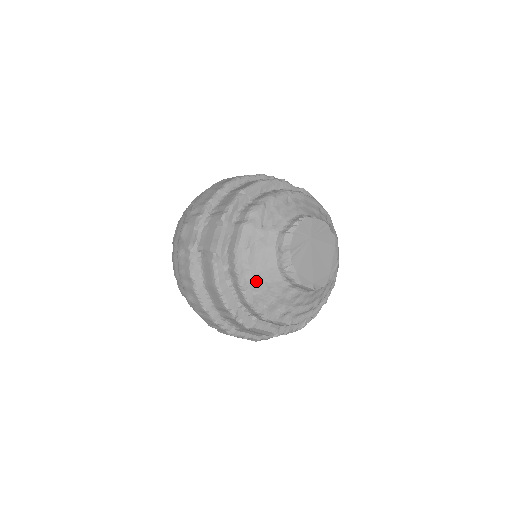
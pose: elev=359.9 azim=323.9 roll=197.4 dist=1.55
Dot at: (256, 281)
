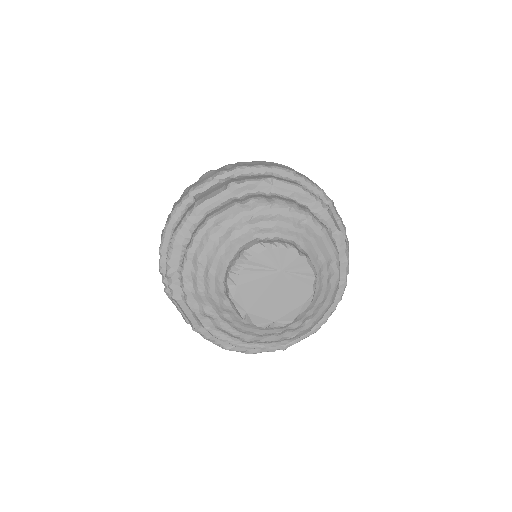
Dot at: (201, 260)
